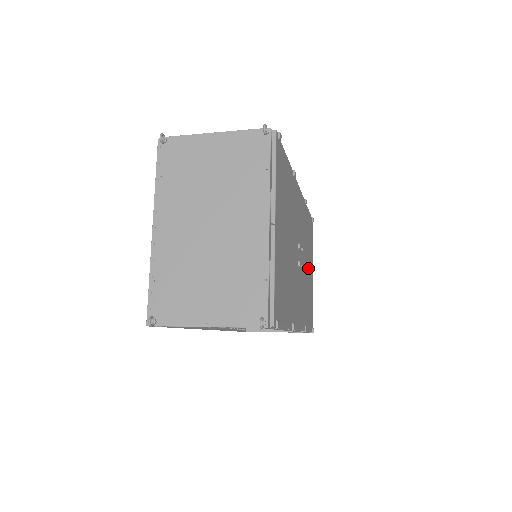
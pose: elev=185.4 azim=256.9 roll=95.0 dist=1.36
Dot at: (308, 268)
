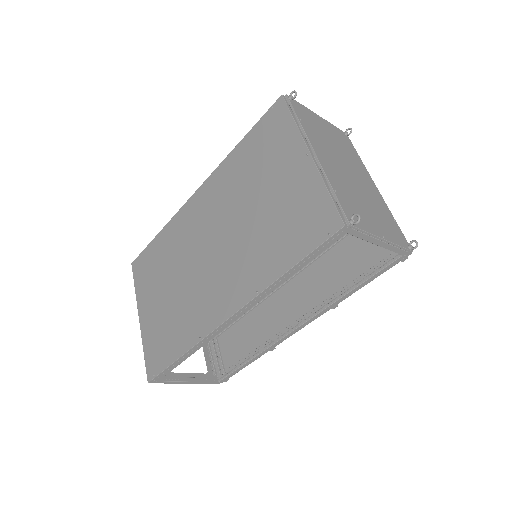
Dot at: occluded
